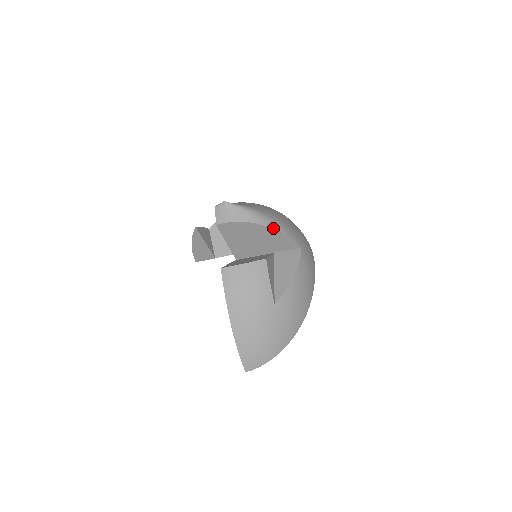
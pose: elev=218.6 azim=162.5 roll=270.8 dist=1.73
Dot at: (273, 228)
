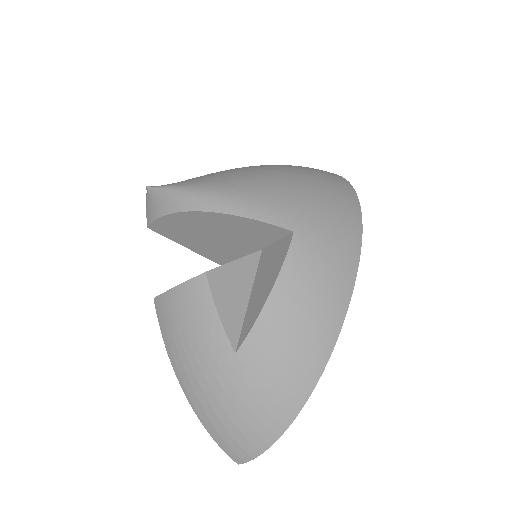
Dot at: (218, 211)
